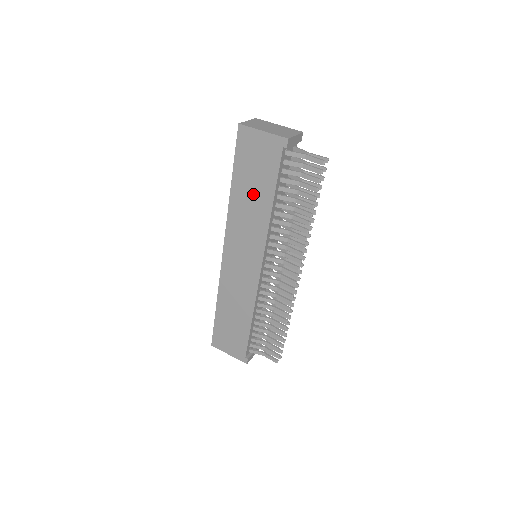
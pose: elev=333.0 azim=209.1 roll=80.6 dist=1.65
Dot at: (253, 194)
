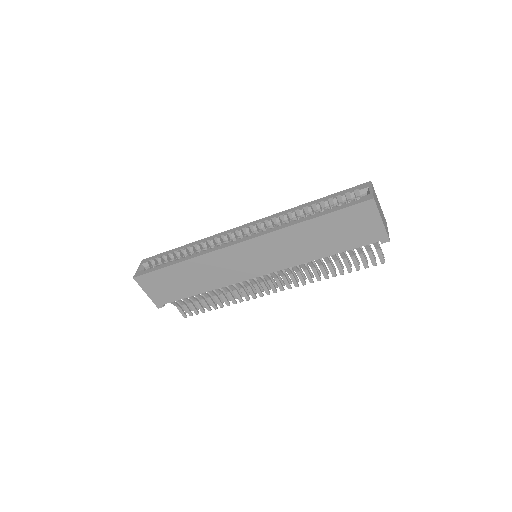
Dot at: (320, 240)
